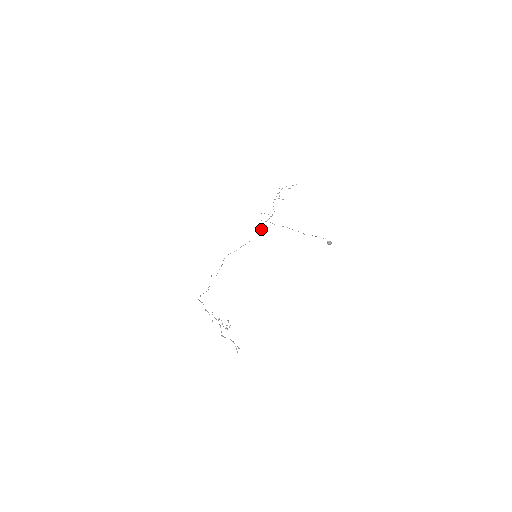
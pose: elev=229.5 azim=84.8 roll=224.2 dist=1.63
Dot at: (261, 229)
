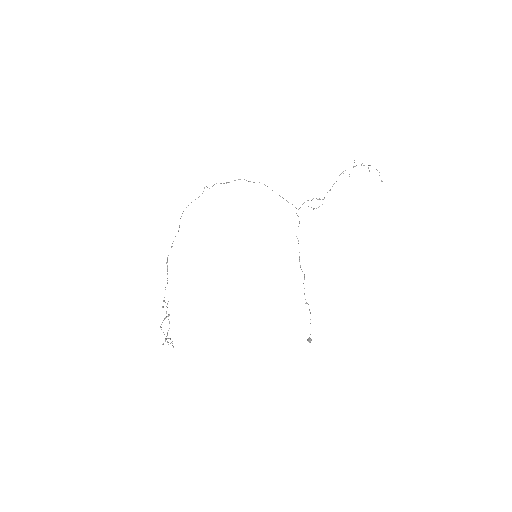
Dot at: occluded
